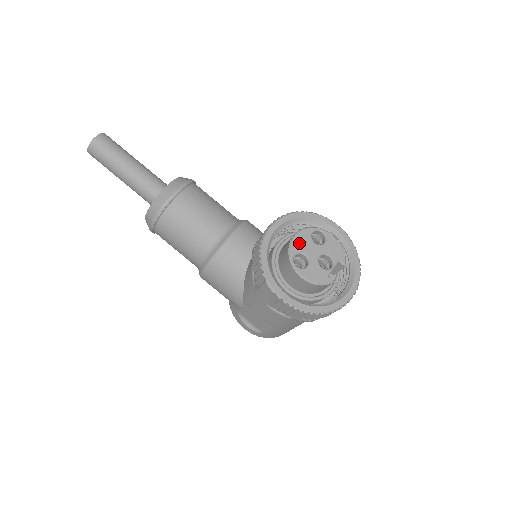
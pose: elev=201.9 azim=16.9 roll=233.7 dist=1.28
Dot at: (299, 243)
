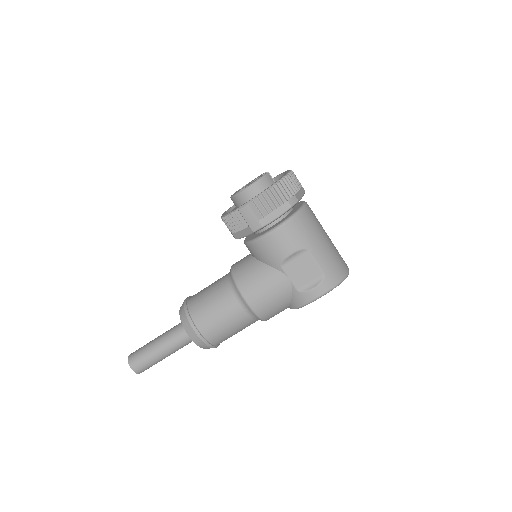
Dot at: (235, 193)
